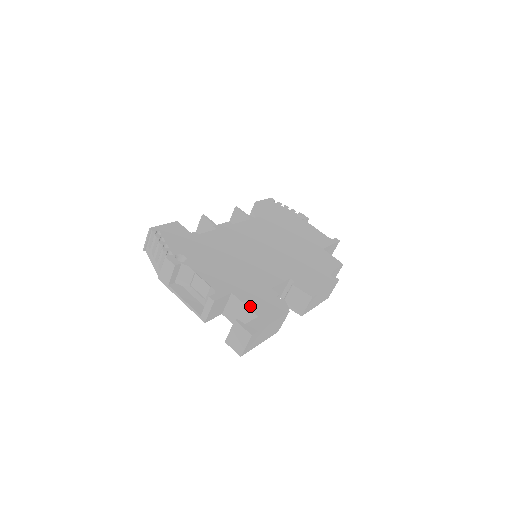
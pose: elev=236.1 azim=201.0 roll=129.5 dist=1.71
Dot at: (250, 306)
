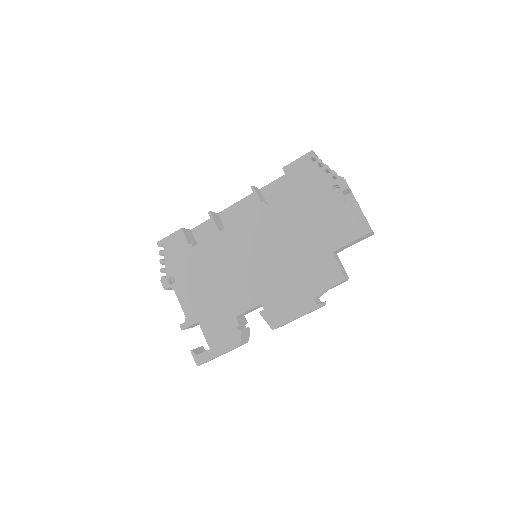
Dot at: (207, 337)
